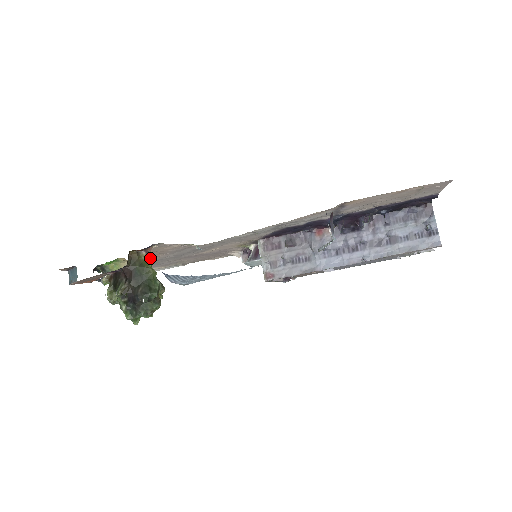
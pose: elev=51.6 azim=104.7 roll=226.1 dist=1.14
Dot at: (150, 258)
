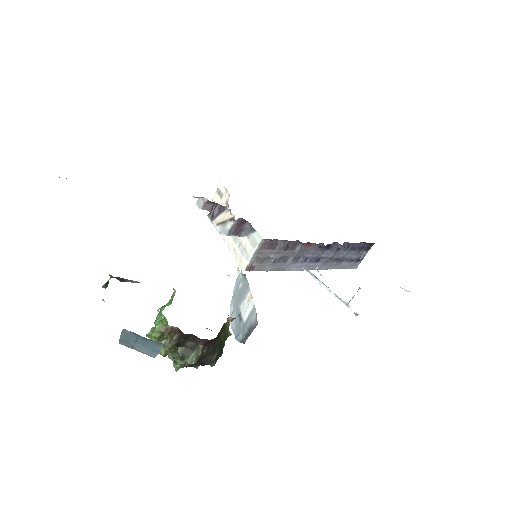
Dot at: (230, 320)
